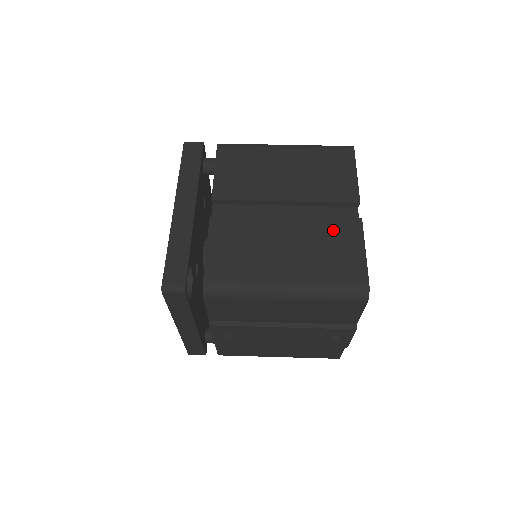
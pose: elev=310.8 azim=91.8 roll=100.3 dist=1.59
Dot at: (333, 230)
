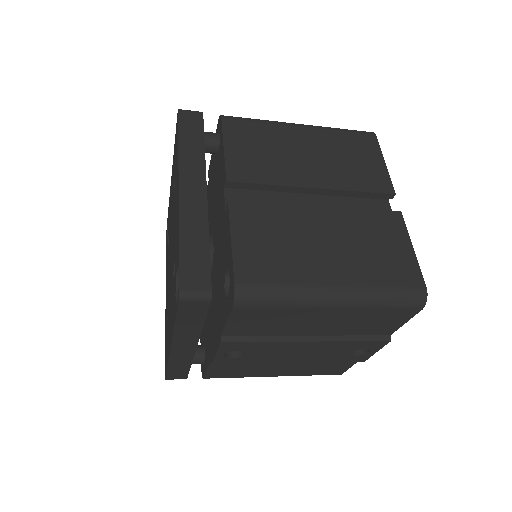
Dot at: (374, 224)
